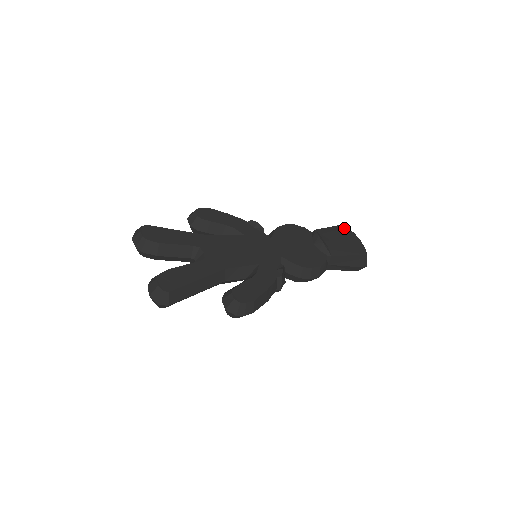
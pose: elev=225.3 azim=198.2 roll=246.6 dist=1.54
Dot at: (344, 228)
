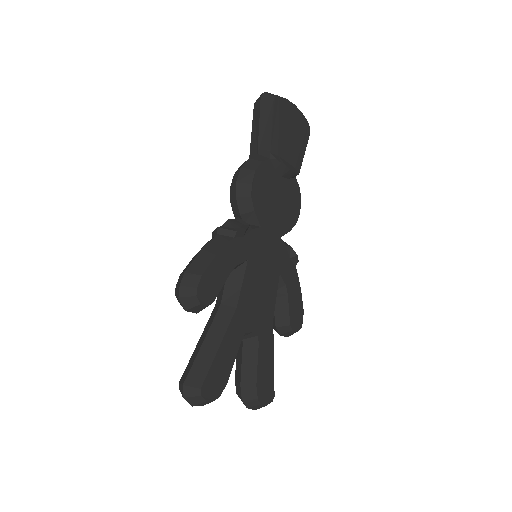
Dot at: (278, 104)
